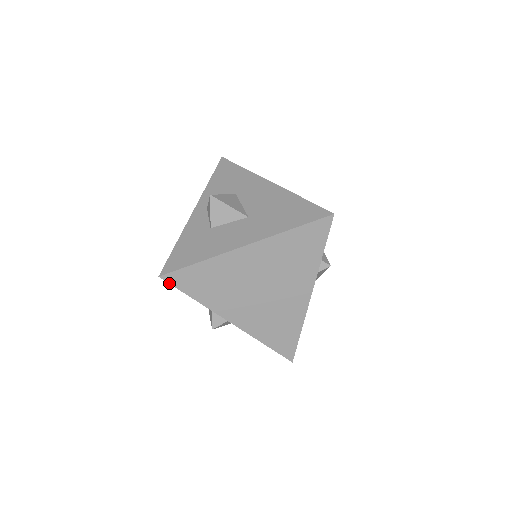
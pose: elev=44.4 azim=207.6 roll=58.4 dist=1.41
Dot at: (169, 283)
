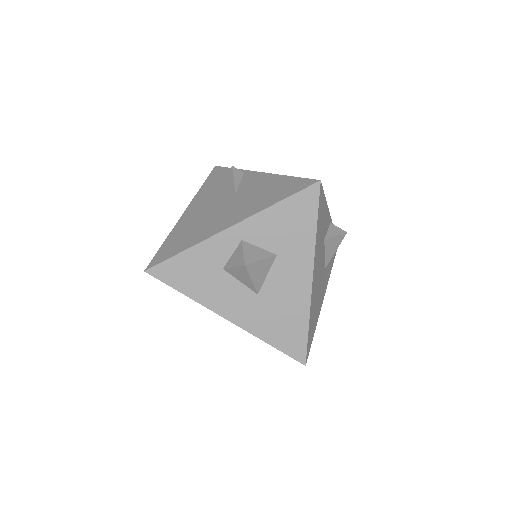
Dot at: occluded
